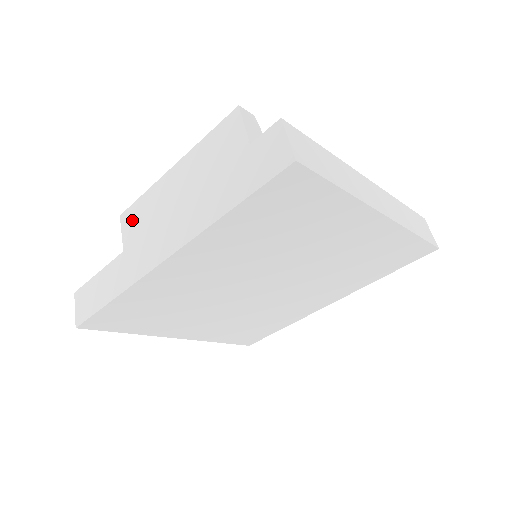
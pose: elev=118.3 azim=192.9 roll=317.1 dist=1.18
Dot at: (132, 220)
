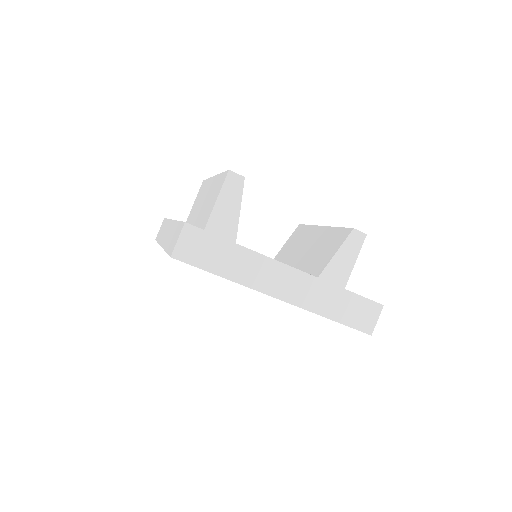
Dot at: (200, 191)
